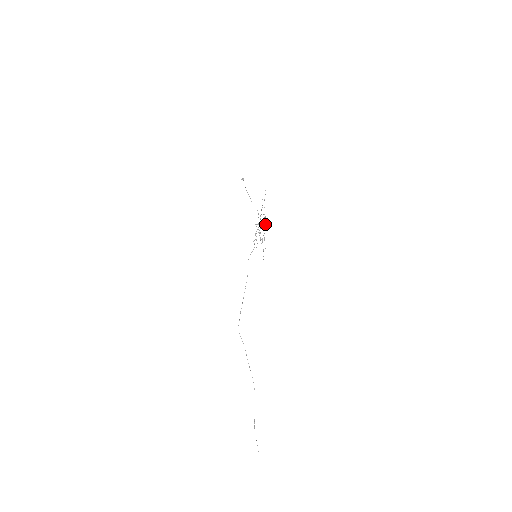
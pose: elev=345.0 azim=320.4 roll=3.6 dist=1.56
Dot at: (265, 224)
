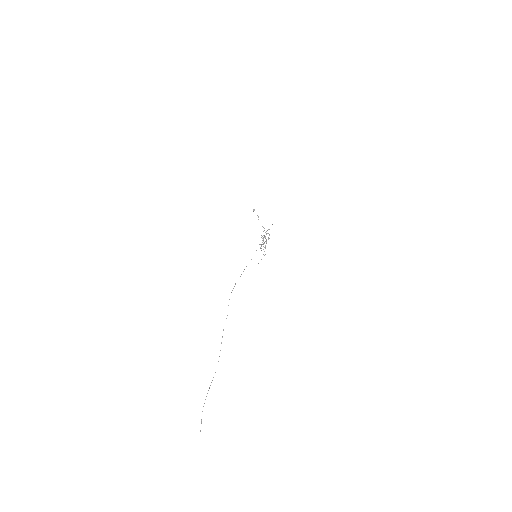
Dot at: occluded
